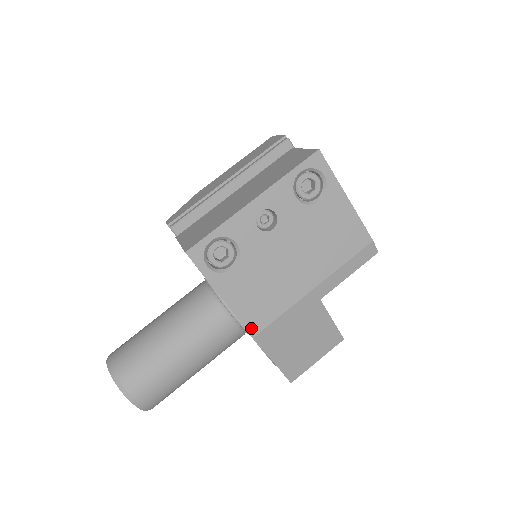
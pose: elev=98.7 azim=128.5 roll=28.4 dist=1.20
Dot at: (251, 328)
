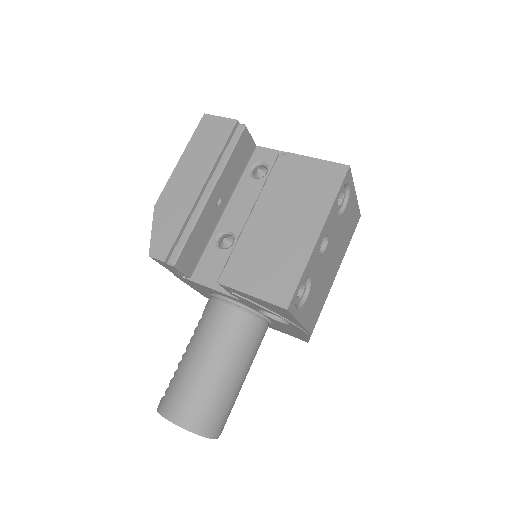
Dot at: (311, 330)
